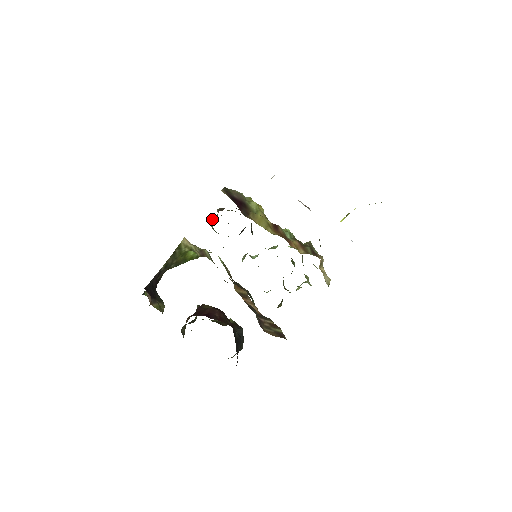
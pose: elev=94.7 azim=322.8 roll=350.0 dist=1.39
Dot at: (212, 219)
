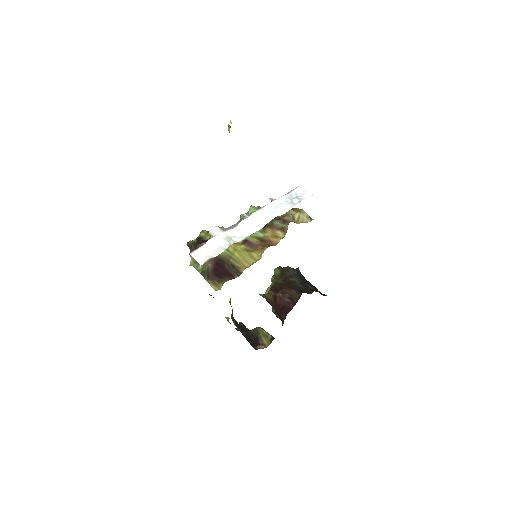
Dot at: occluded
